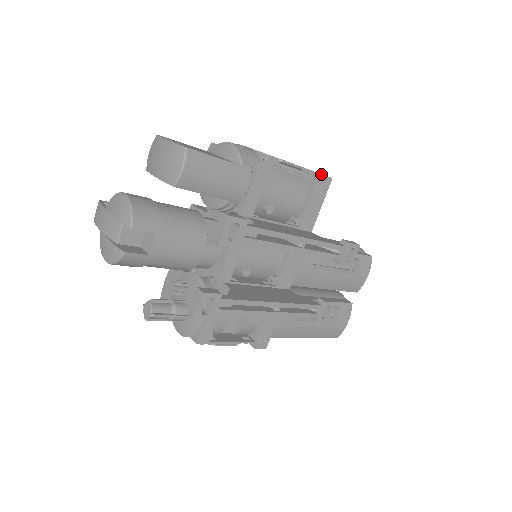
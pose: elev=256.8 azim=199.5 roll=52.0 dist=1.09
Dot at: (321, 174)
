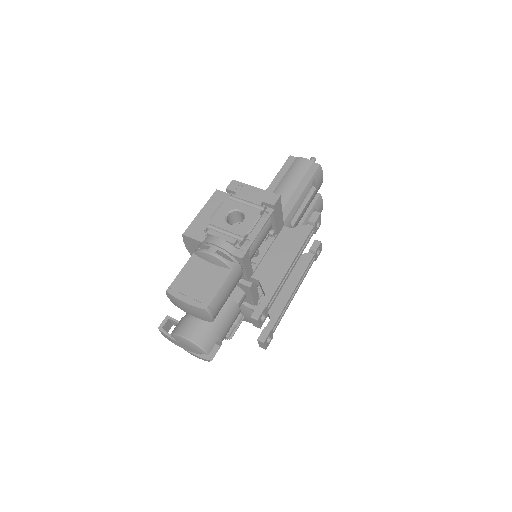
Dot at: (273, 206)
